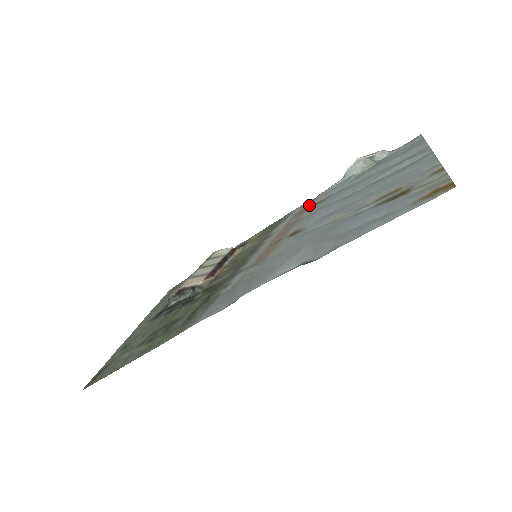
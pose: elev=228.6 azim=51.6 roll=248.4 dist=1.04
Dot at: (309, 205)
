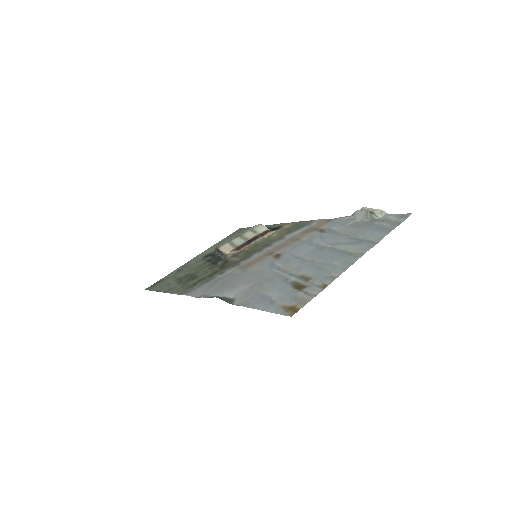
Dot at: (320, 226)
